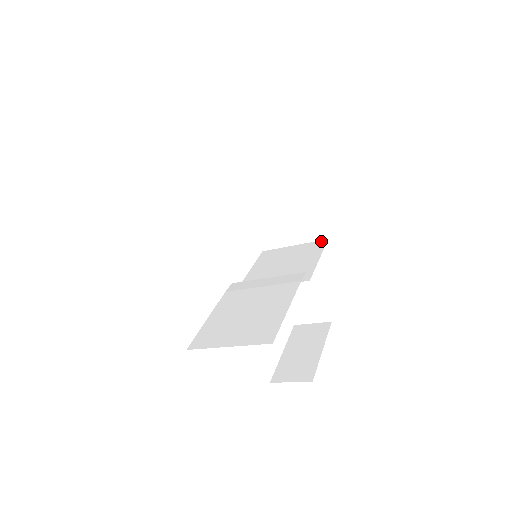
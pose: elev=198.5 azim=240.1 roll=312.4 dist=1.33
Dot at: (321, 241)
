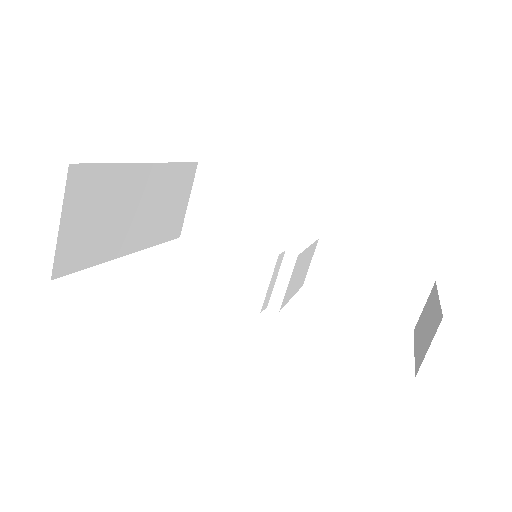
Dot at: (326, 215)
